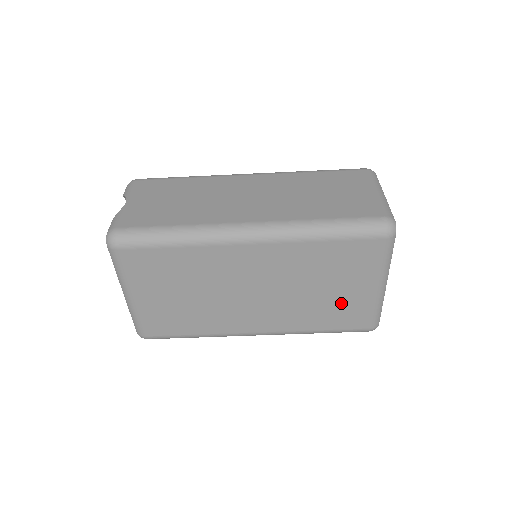
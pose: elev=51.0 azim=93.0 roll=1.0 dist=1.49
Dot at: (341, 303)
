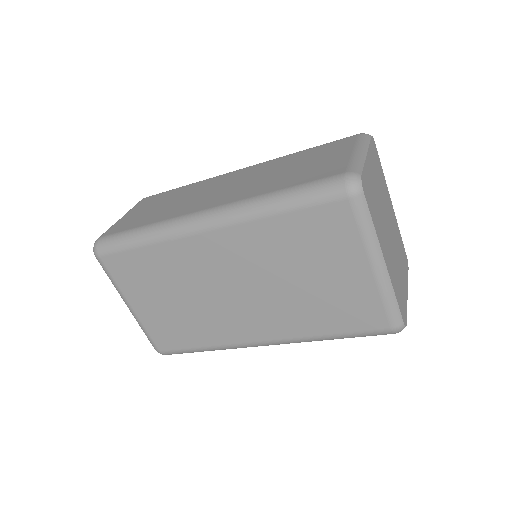
Dot at: (337, 295)
